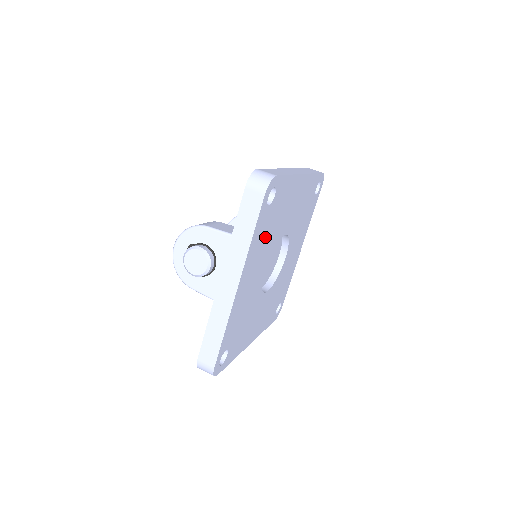
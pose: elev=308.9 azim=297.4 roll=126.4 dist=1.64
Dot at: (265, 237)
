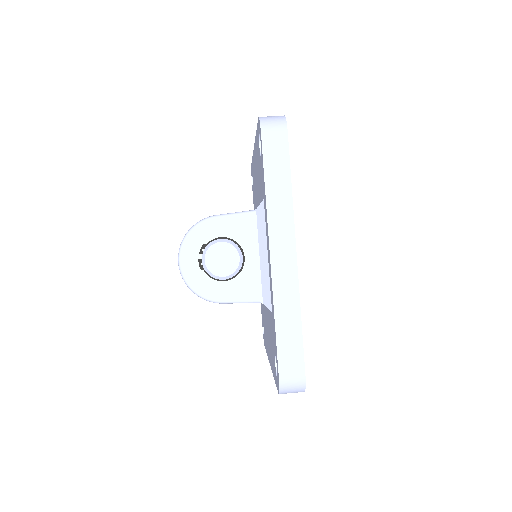
Dot at: occluded
